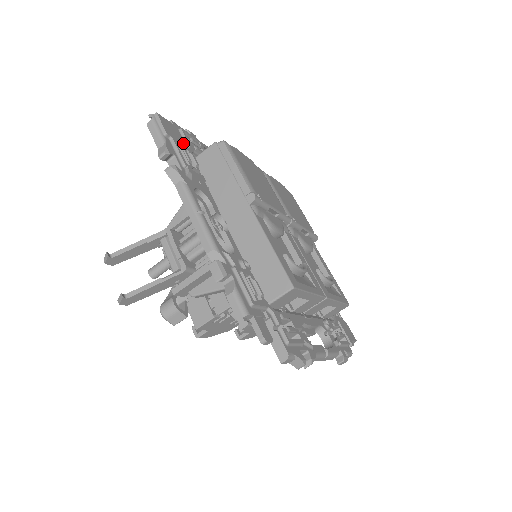
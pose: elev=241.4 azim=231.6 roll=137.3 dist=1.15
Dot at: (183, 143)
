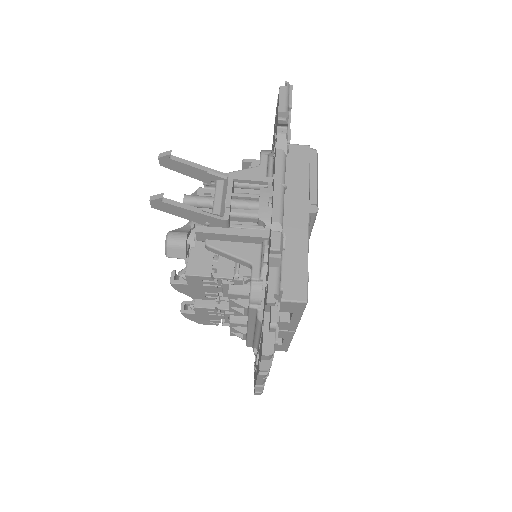
Dot at: occluded
